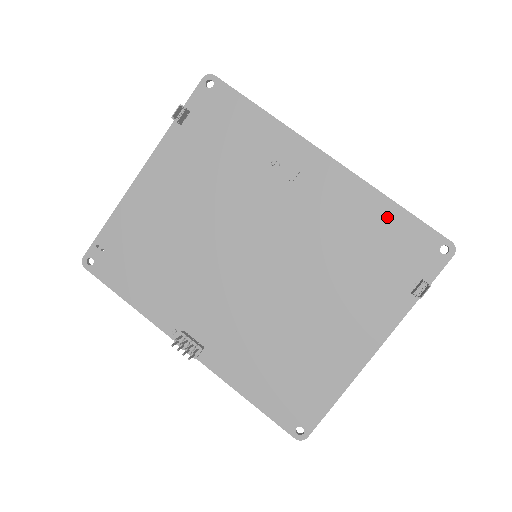
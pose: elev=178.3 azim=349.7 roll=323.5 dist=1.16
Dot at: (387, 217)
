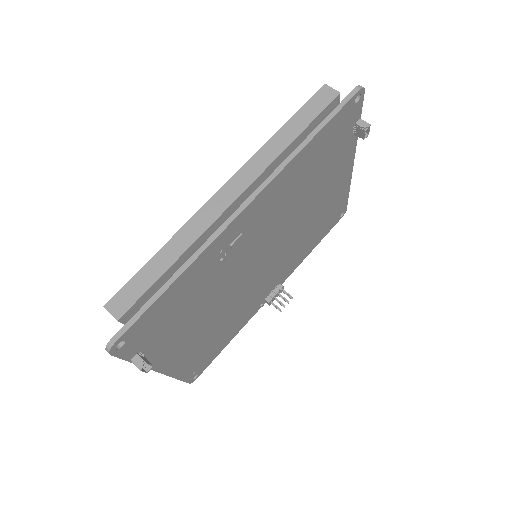
Dot at: (313, 149)
